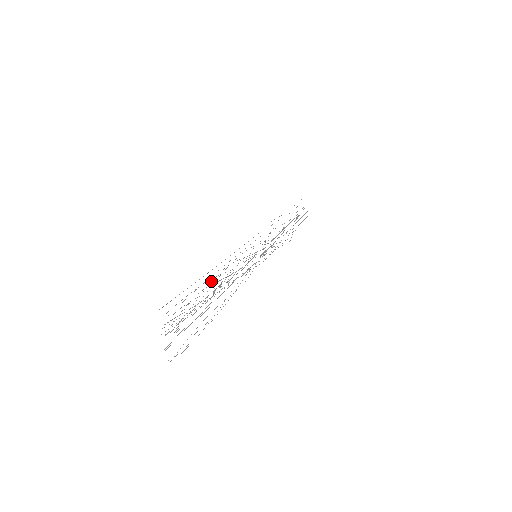
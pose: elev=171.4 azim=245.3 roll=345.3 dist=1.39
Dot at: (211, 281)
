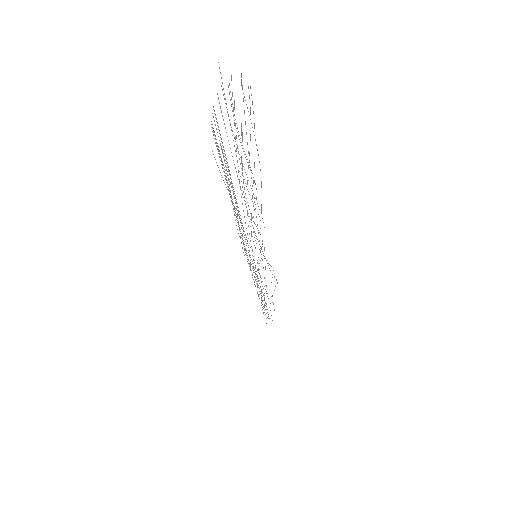
Dot at: occluded
